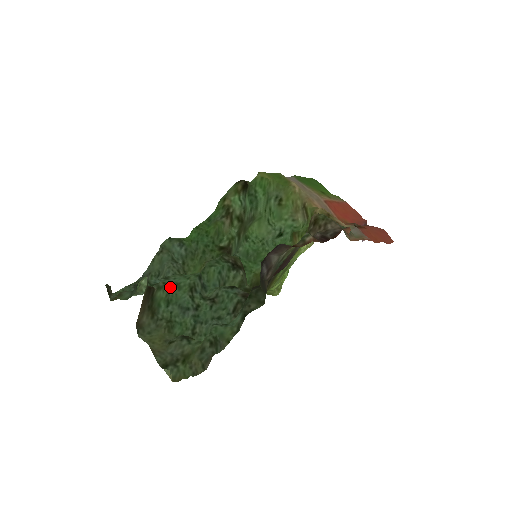
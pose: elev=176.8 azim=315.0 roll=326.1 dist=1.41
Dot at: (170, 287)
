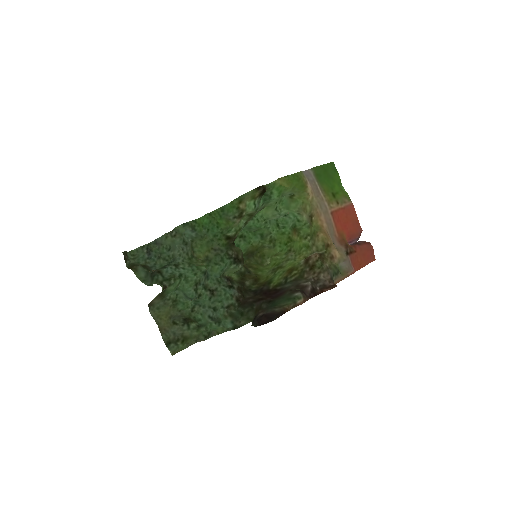
Dot at: (179, 281)
